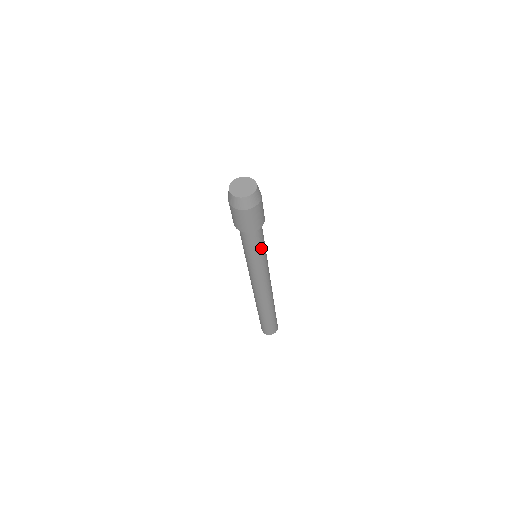
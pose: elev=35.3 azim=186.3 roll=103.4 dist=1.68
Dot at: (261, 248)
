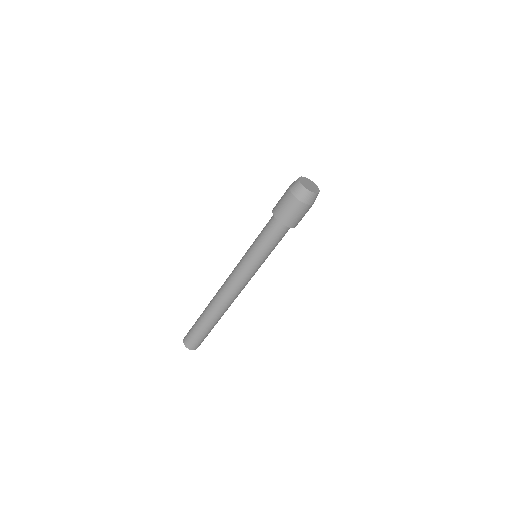
Dot at: (267, 247)
